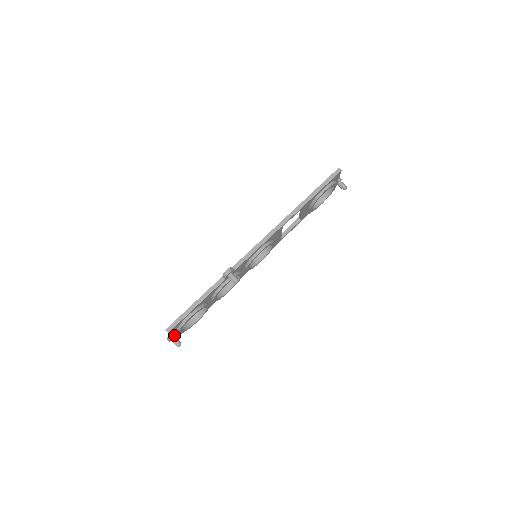
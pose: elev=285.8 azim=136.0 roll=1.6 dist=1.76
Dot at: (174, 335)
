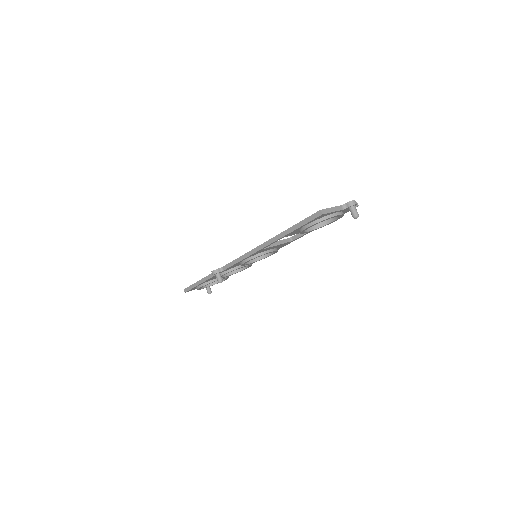
Dot at: occluded
